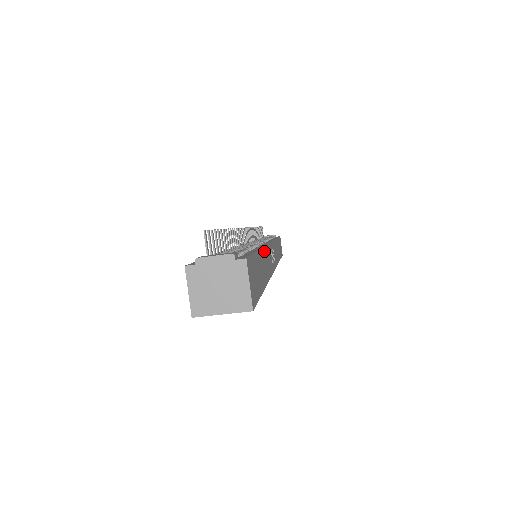
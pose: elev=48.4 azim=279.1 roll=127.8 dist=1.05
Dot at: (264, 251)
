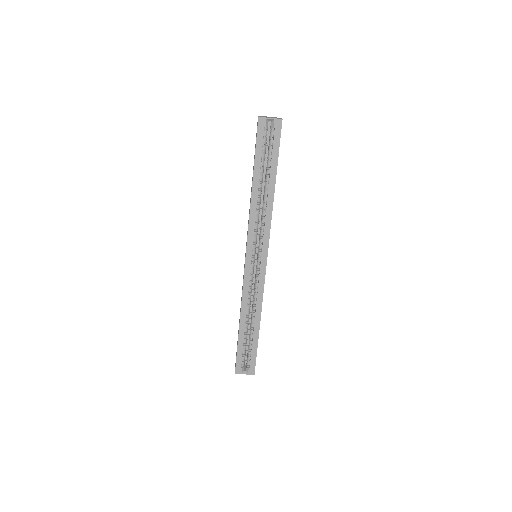
Dot at: occluded
